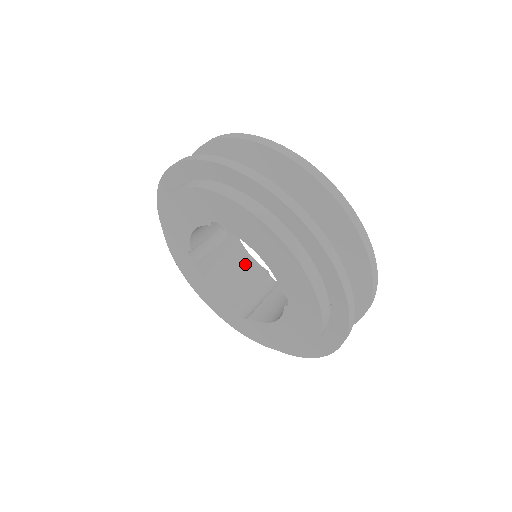
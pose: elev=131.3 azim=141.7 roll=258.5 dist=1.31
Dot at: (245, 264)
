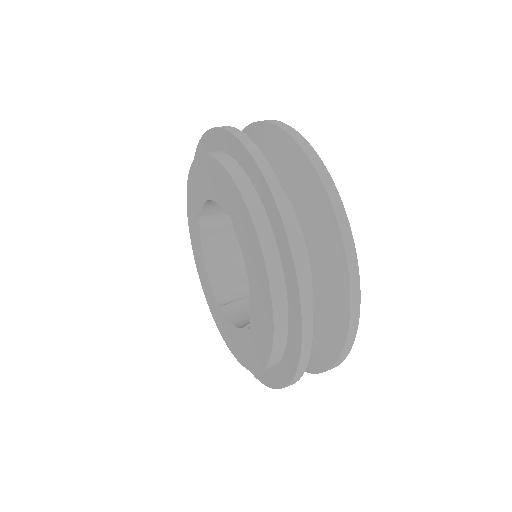
Dot at: occluded
